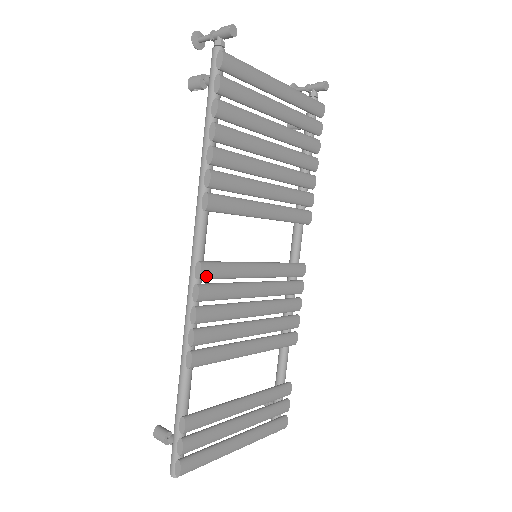
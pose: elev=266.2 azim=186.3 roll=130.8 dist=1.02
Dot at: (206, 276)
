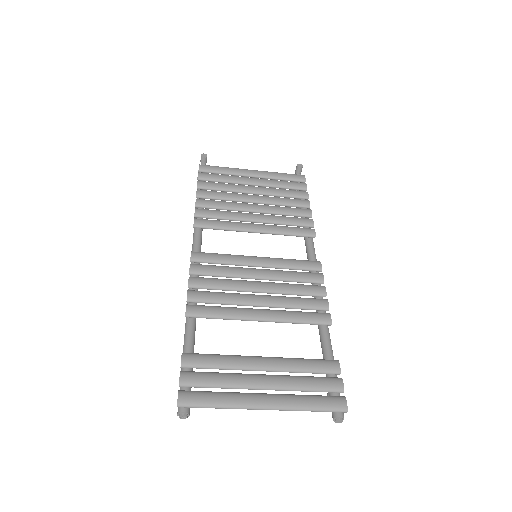
Dot at: (197, 259)
